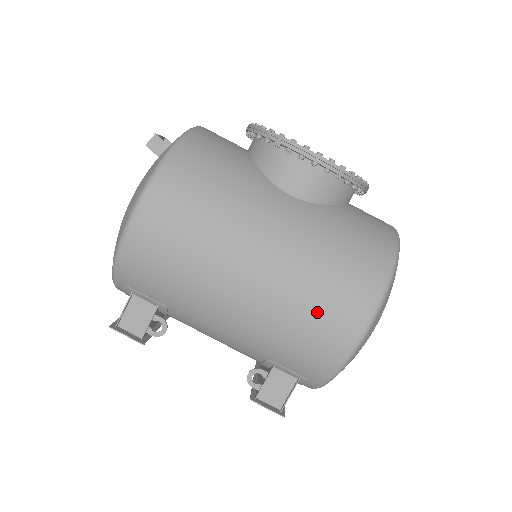
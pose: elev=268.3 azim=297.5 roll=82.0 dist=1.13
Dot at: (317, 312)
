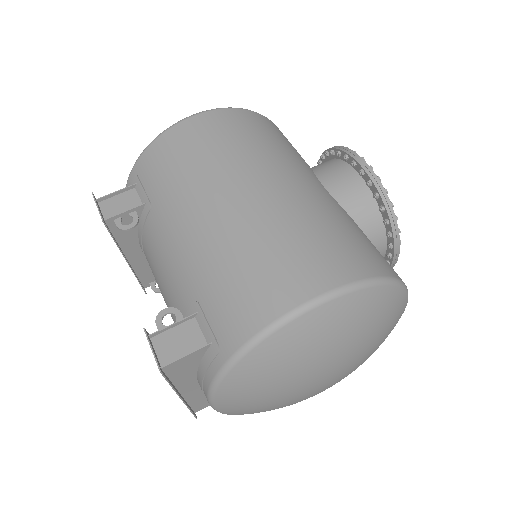
Dot at: (283, 252)
